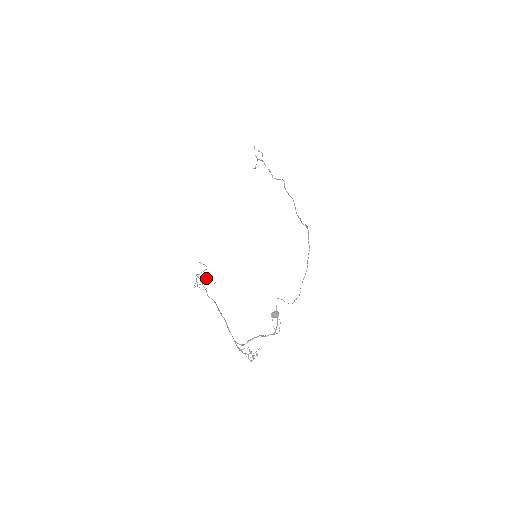
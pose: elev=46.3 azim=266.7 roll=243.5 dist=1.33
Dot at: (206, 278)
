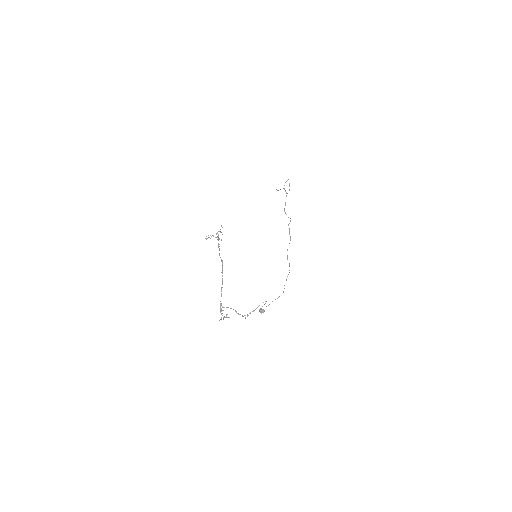
Dot at: occluded
